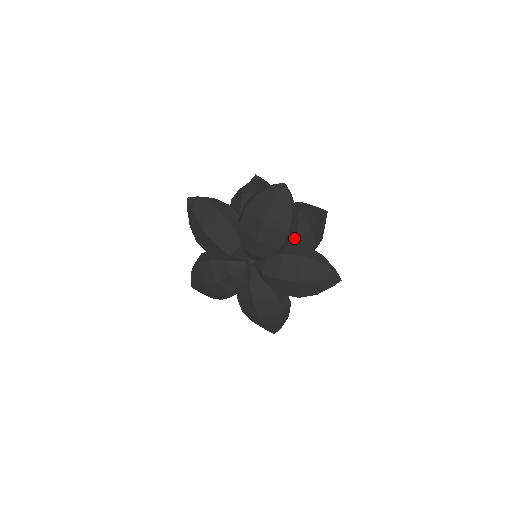
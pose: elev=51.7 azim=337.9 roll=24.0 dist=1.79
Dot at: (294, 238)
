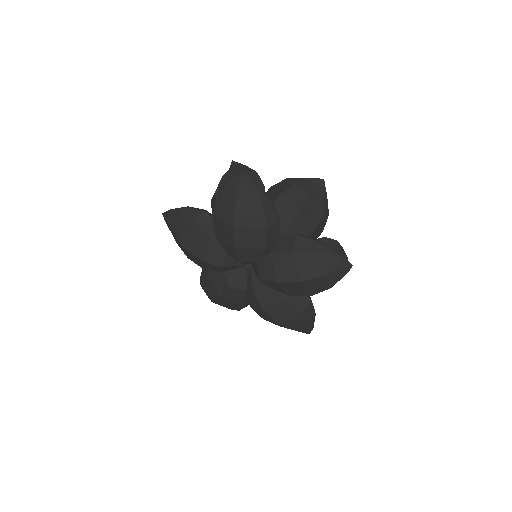
Dot at: occluded
